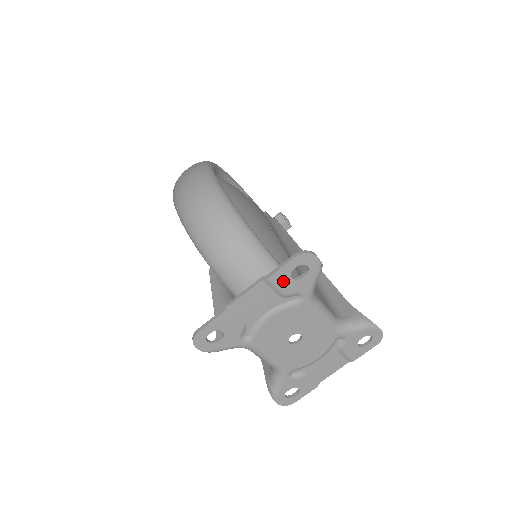
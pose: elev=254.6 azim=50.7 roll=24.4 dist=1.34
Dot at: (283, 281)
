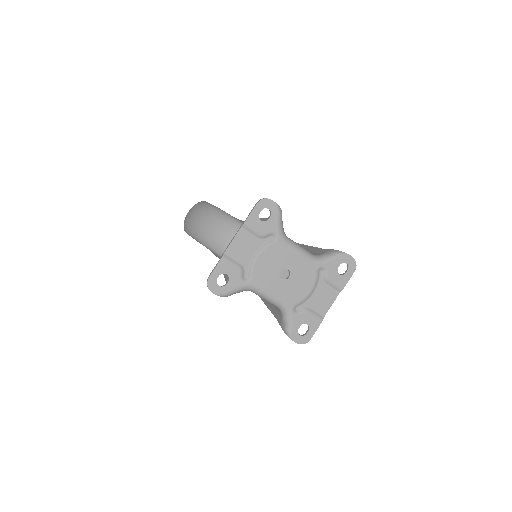
Dot at: (256, 224)
